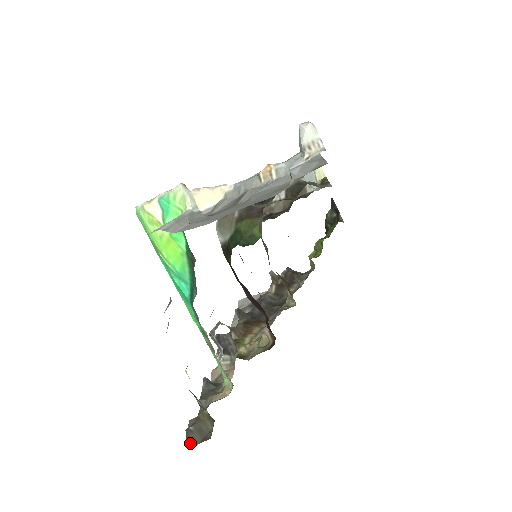
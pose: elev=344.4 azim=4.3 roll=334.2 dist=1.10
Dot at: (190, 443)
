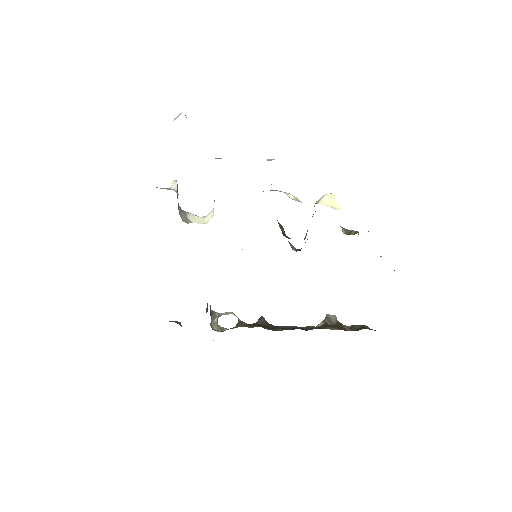
Dot at: occluded
